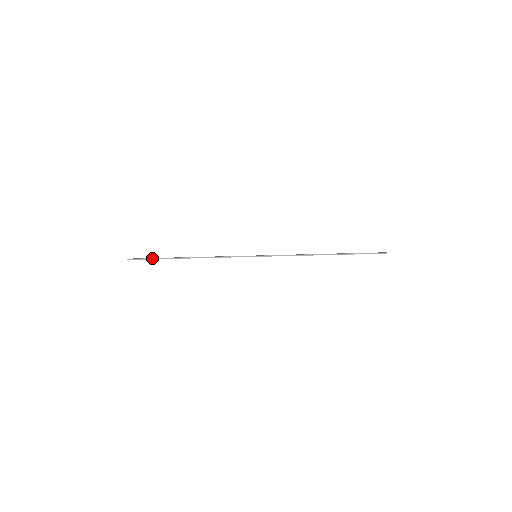
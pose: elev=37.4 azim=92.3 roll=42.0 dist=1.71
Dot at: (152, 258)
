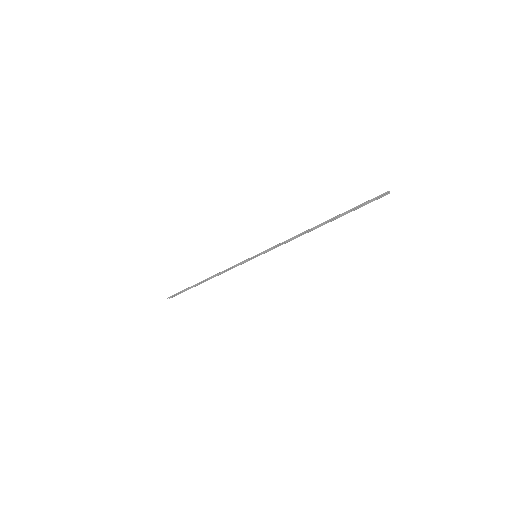
Dot at: (182, 291)
